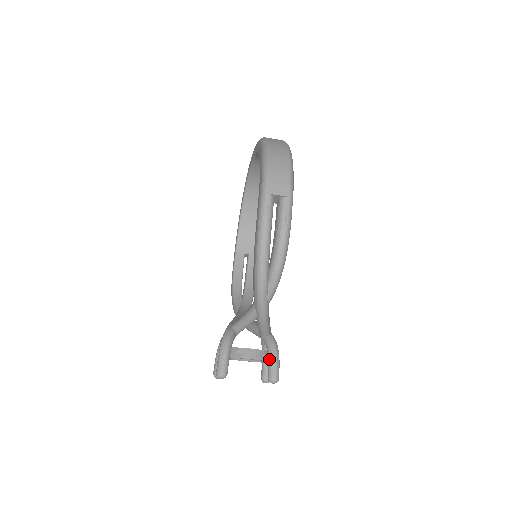
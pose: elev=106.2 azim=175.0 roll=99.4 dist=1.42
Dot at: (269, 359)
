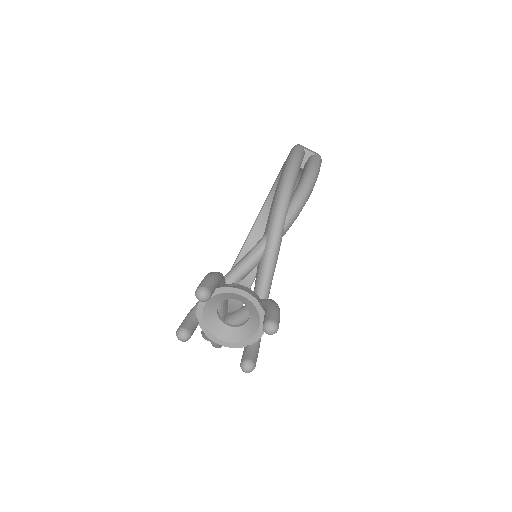
Dot at: (267, 307)
